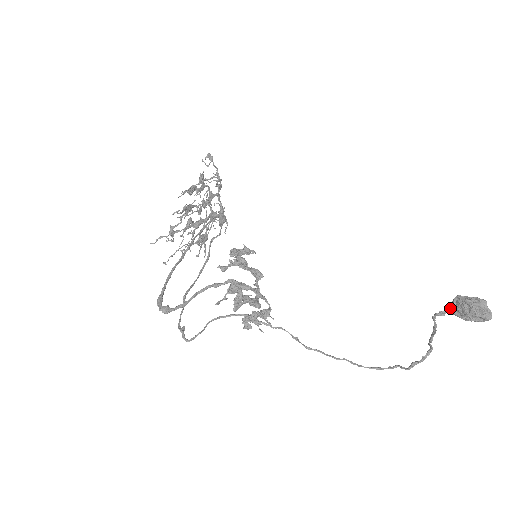
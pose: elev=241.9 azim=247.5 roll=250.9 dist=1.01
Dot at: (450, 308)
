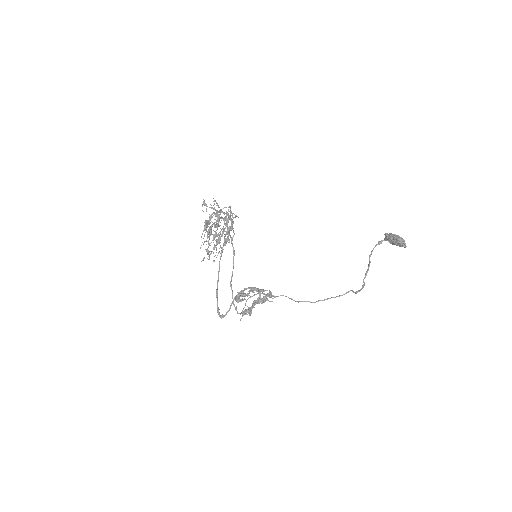
Dot at: (384, 238)
